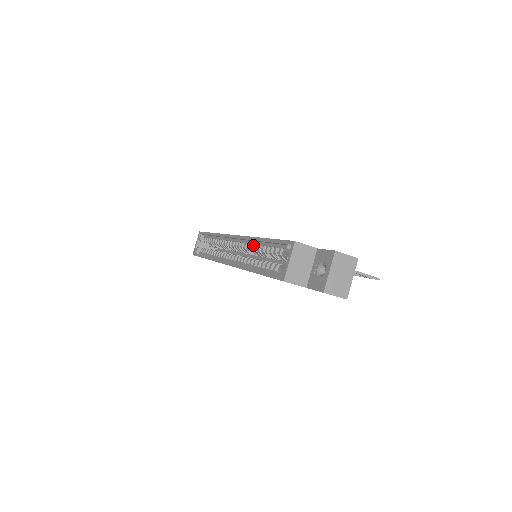
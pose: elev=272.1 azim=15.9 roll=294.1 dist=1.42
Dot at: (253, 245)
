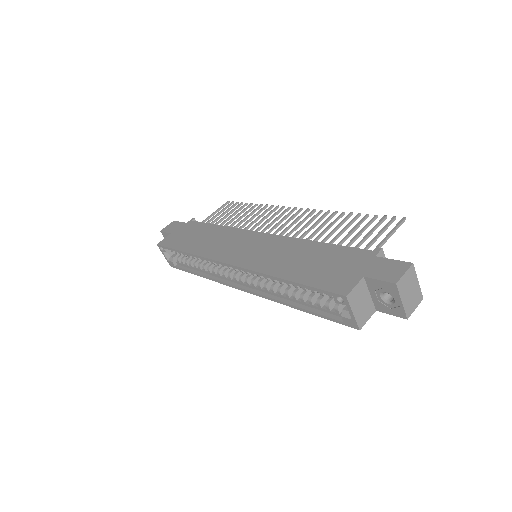
Dot at: occluded
